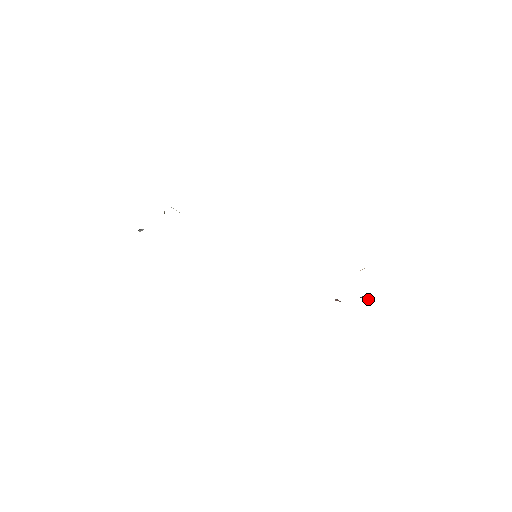
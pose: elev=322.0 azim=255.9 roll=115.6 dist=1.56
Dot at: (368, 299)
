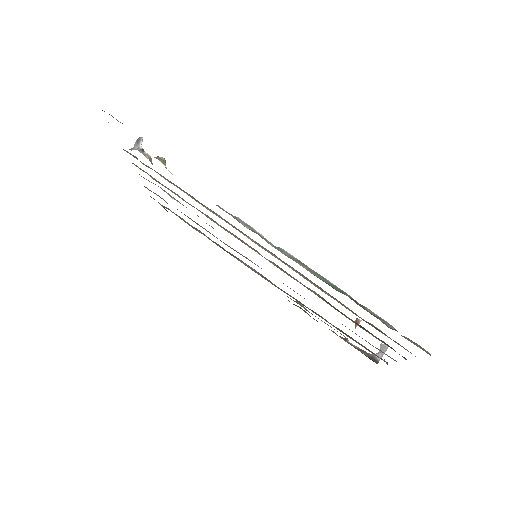
Dot at: occluded
